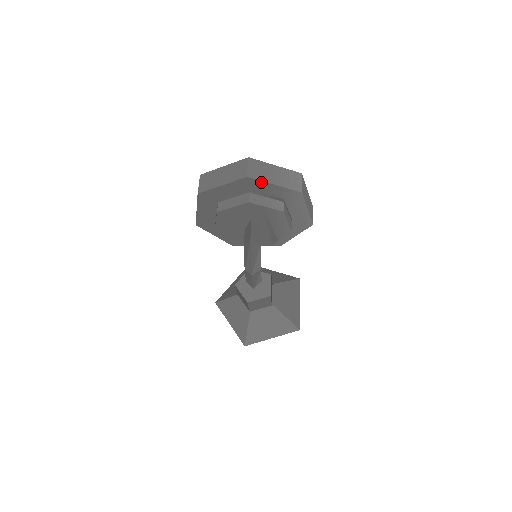
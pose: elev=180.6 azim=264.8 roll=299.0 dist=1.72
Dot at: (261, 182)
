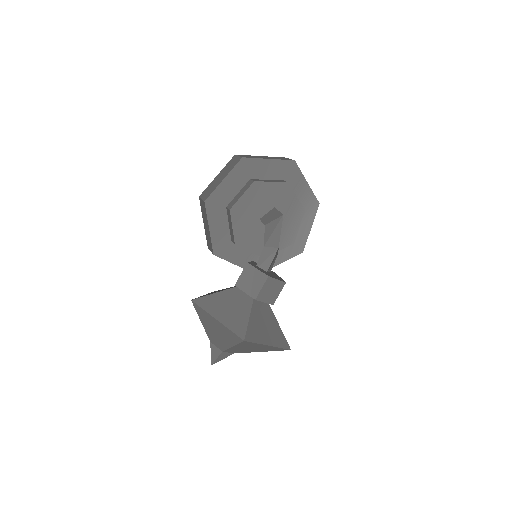
Dot at: (300, 173)
